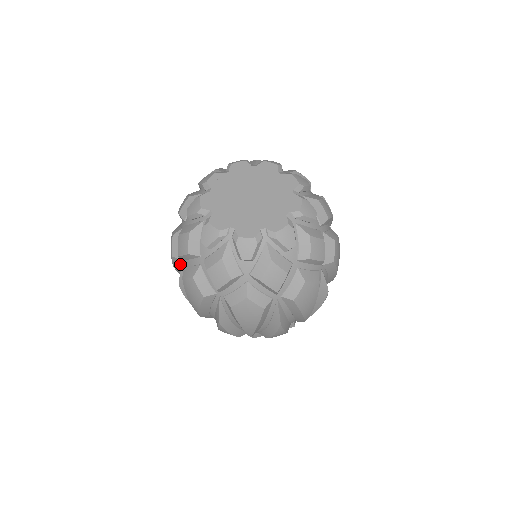
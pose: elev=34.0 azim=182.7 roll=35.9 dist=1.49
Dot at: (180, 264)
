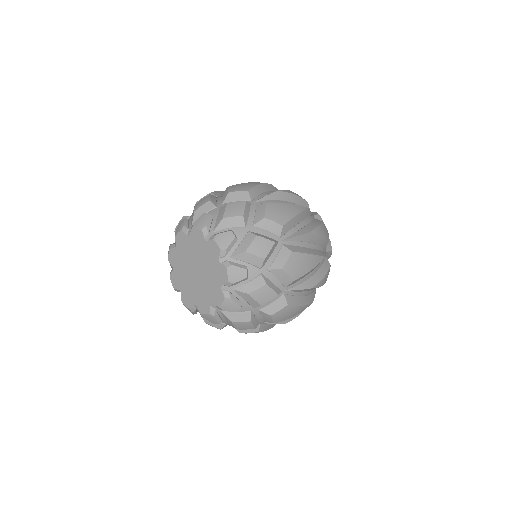
Dot at: occluded
